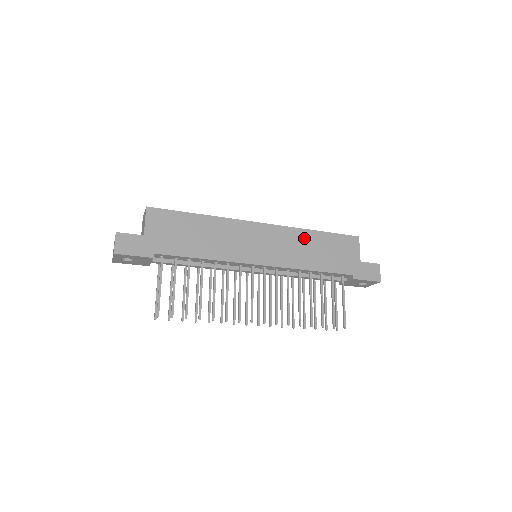
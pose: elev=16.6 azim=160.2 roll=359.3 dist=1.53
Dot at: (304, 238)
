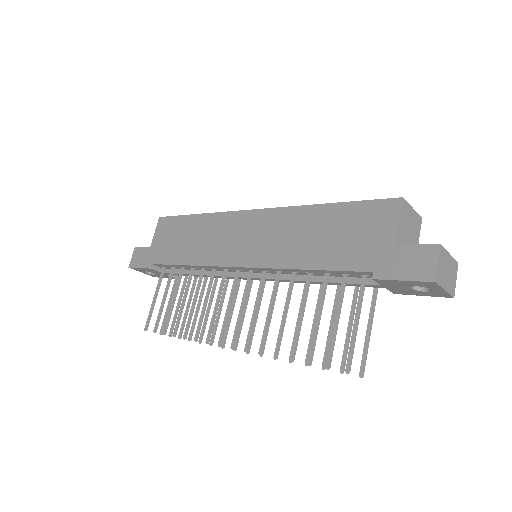
Dot at: (303, 219)
